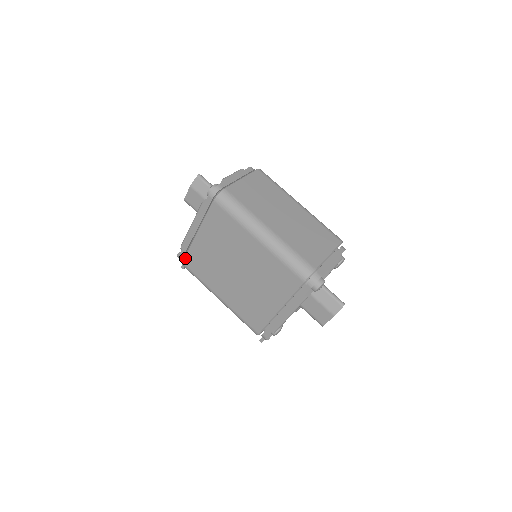
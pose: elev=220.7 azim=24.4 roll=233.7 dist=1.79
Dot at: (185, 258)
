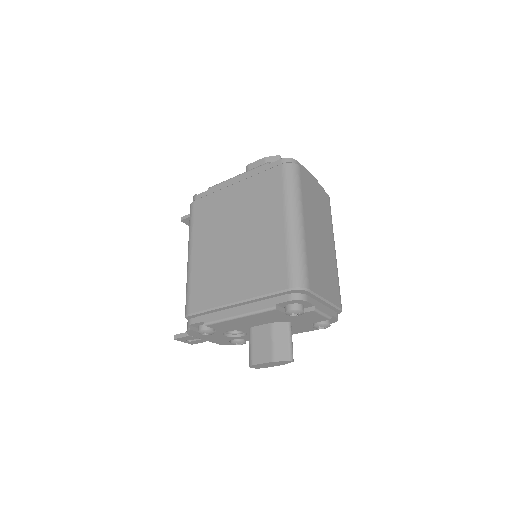
Dot at: (201, 199)
